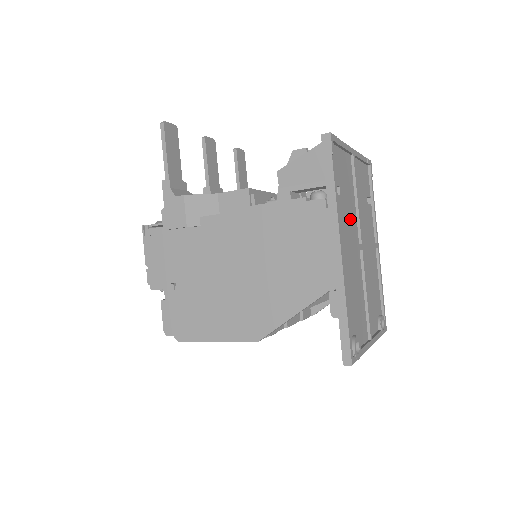
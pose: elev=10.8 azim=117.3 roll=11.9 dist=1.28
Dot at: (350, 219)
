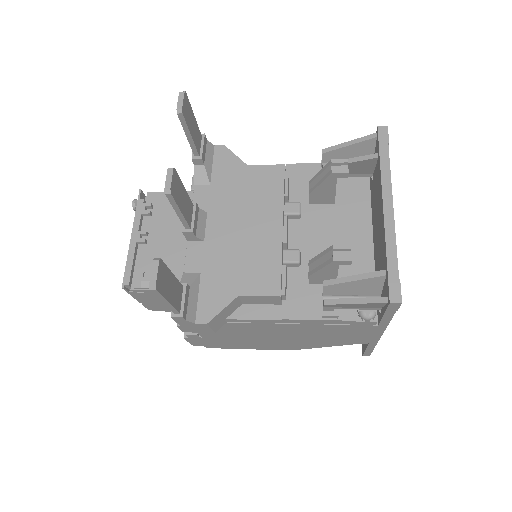
Dot at: occluded
